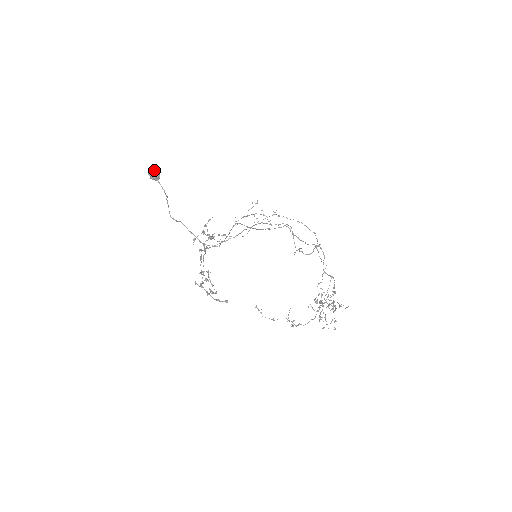
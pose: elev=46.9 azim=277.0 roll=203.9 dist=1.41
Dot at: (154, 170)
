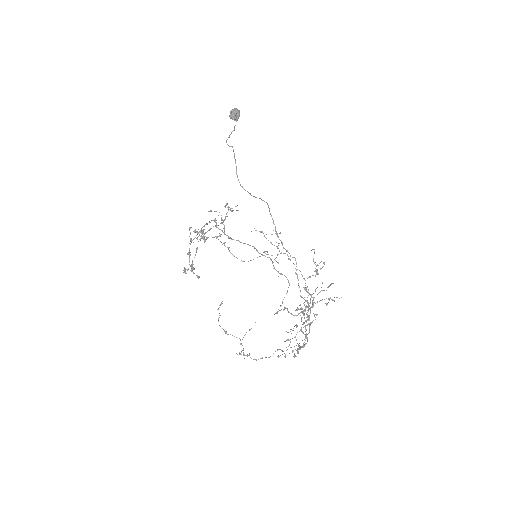
Dot at: (238, 111)
